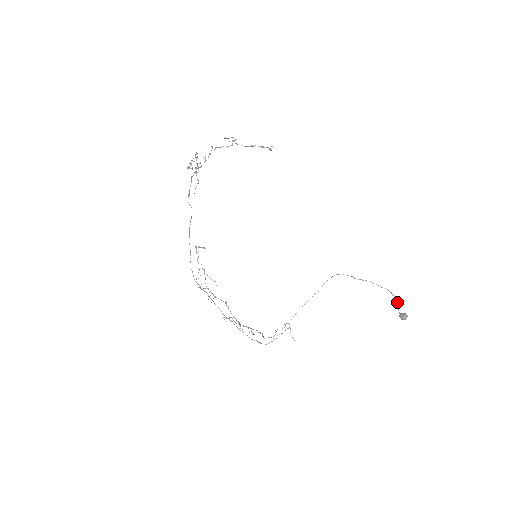
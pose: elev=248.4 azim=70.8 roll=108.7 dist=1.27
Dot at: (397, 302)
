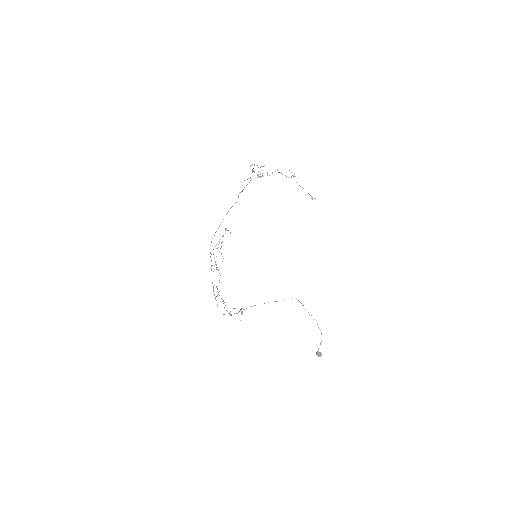
Dot at: occluded
